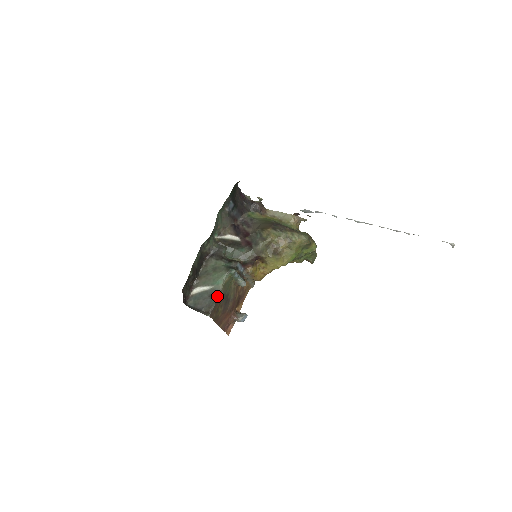
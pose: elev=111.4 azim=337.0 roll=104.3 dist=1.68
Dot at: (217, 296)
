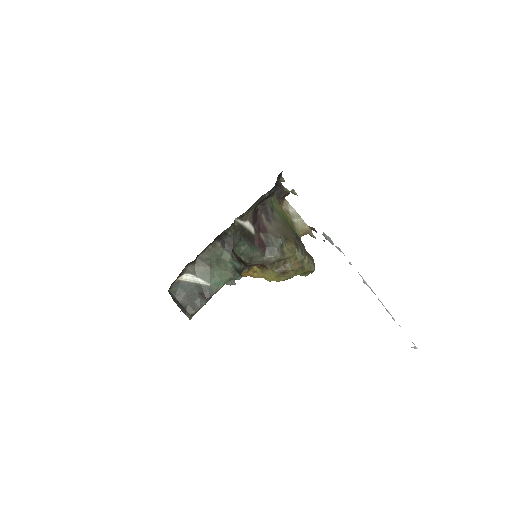
Dot at: (209, 299)
